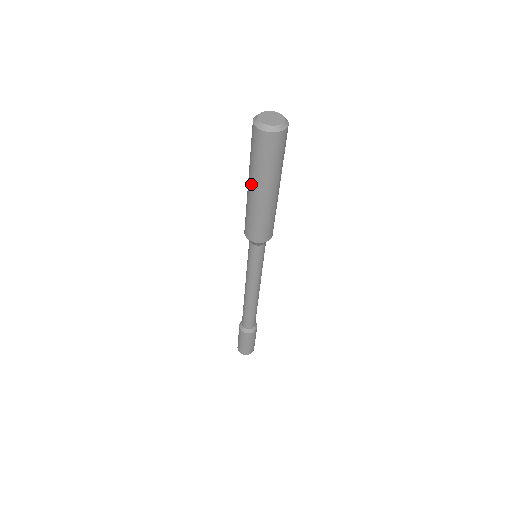
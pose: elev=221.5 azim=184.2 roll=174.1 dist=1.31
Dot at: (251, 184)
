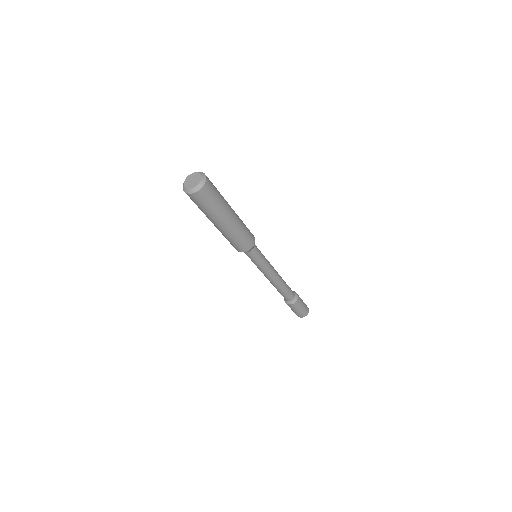
Dot at: (214, 223)
